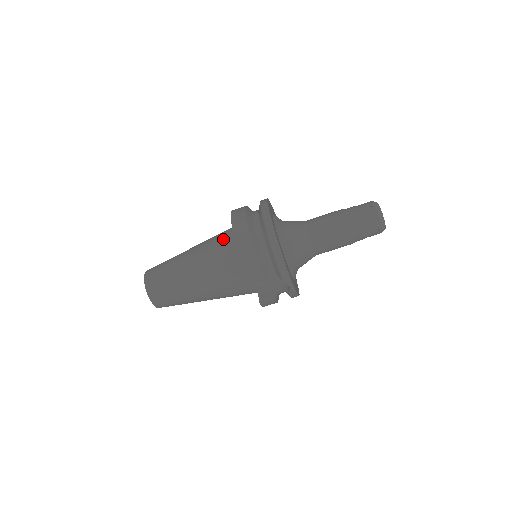
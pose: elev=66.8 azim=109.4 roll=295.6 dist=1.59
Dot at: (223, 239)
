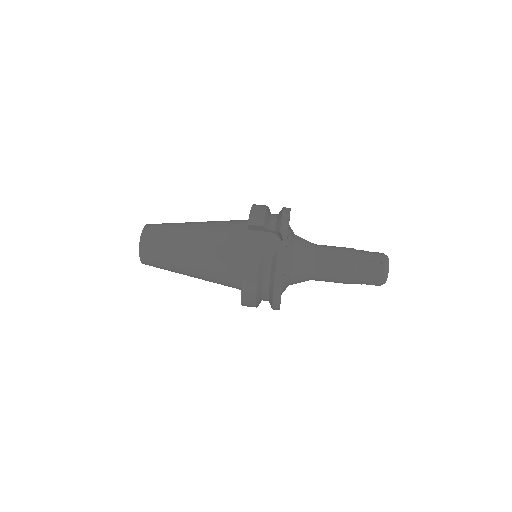
Dot at: occluded
